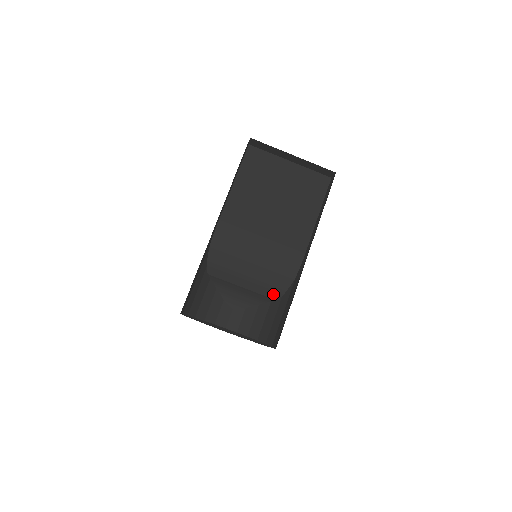
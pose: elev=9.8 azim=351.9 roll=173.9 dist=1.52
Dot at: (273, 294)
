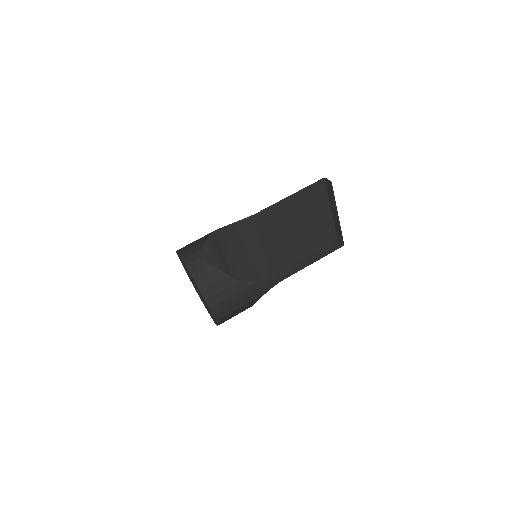
Dot at: (237, 275)
